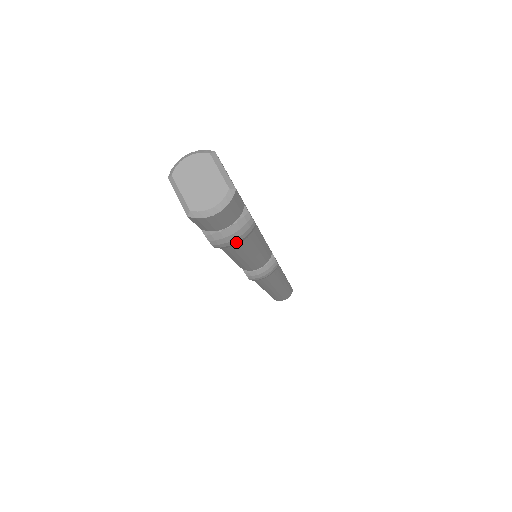
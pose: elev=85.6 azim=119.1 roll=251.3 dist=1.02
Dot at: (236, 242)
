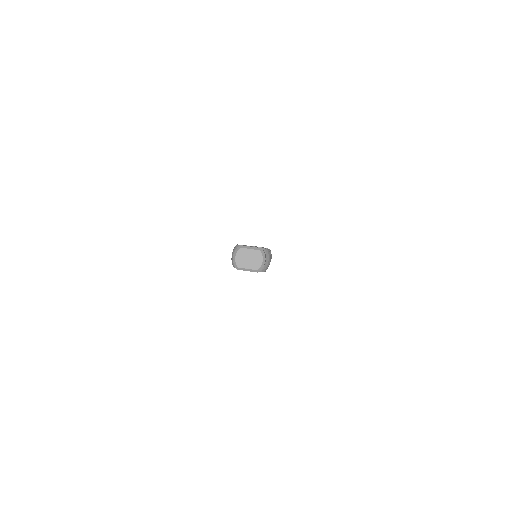
Dot at: occluded
